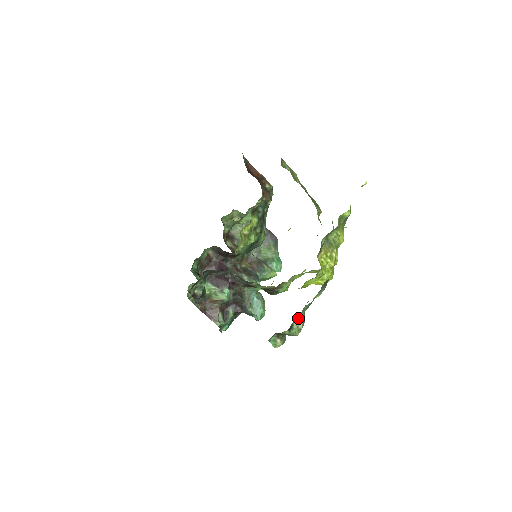
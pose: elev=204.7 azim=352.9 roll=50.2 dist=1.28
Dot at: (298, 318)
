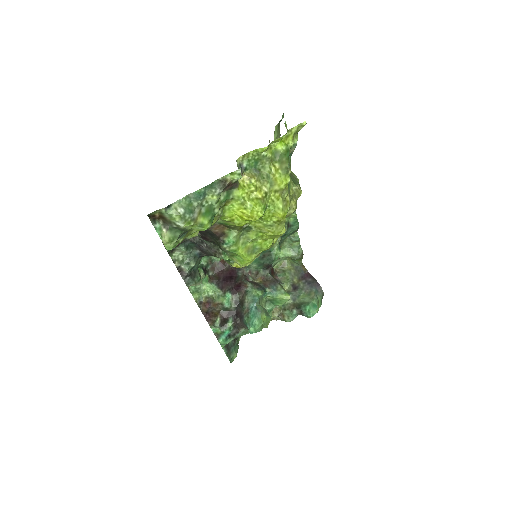
Dot at: (179, 202)
